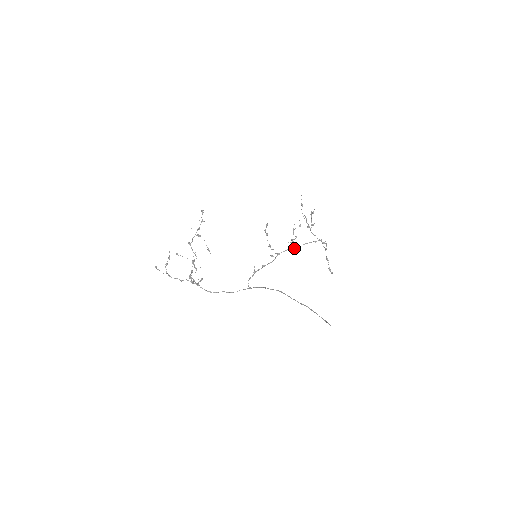
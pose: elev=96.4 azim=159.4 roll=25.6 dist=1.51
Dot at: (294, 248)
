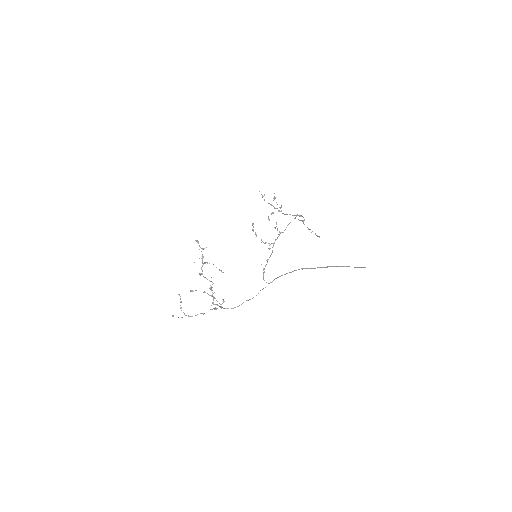
Dot at: (282, 232)
